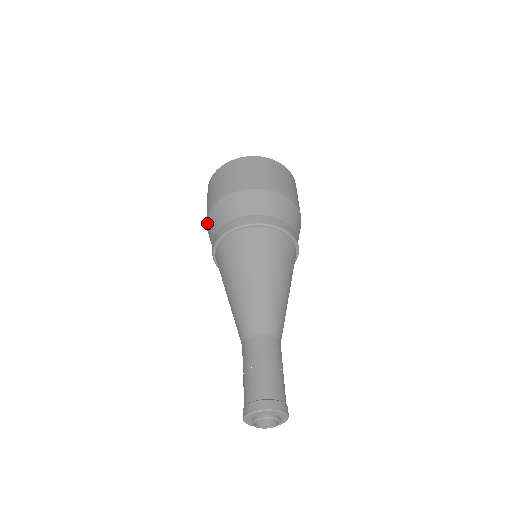
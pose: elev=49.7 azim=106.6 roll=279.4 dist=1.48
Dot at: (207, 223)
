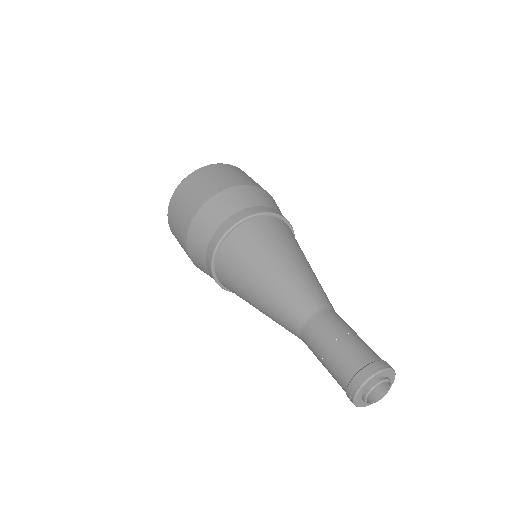
Dot at: occluded
